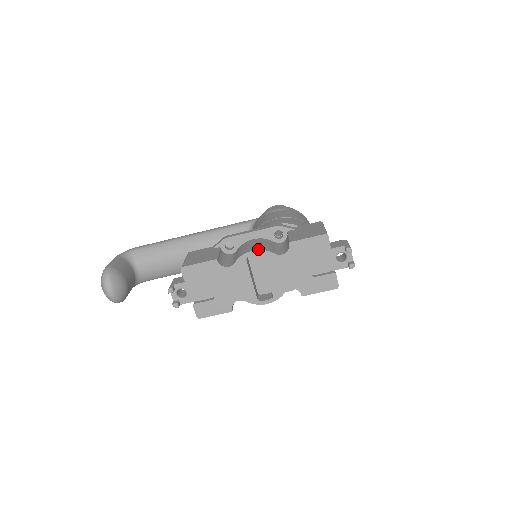
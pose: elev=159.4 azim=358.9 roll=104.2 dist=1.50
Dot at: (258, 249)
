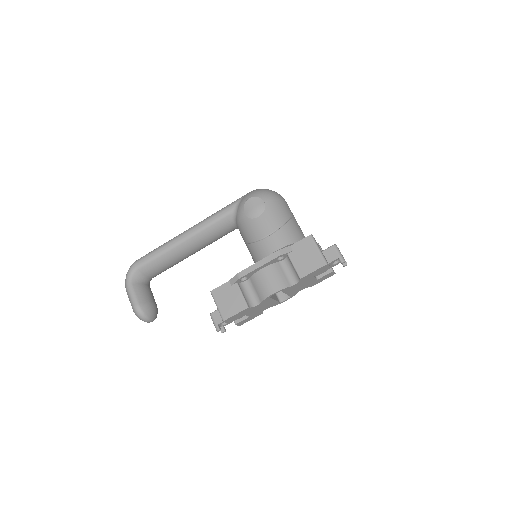
Dot at: (277, 290)
